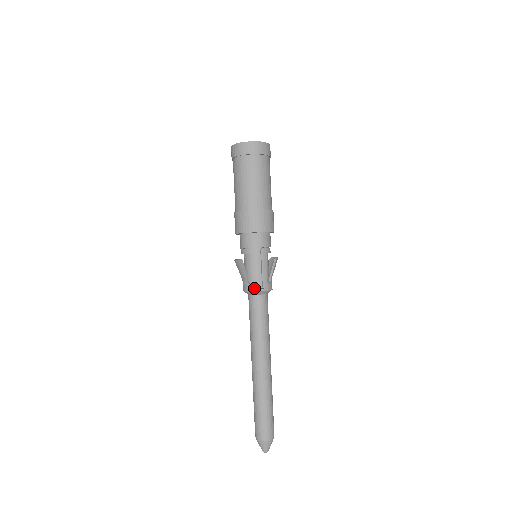
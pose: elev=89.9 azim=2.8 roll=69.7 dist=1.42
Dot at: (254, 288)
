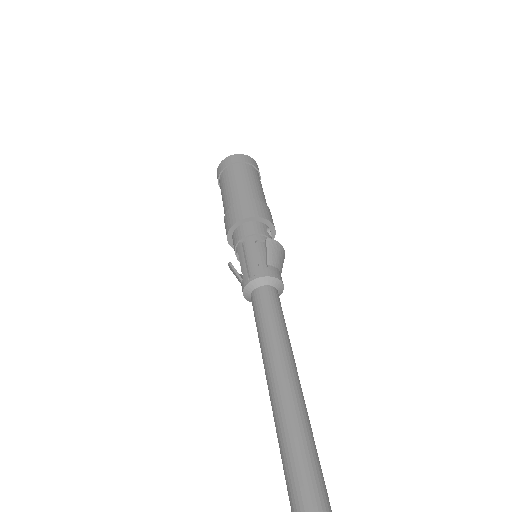
Dot at: (244, 282)
